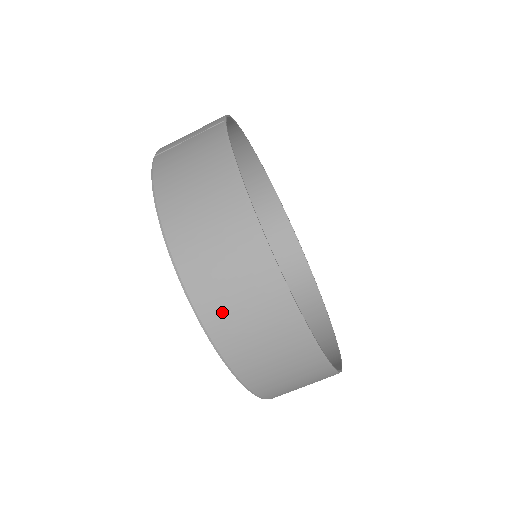
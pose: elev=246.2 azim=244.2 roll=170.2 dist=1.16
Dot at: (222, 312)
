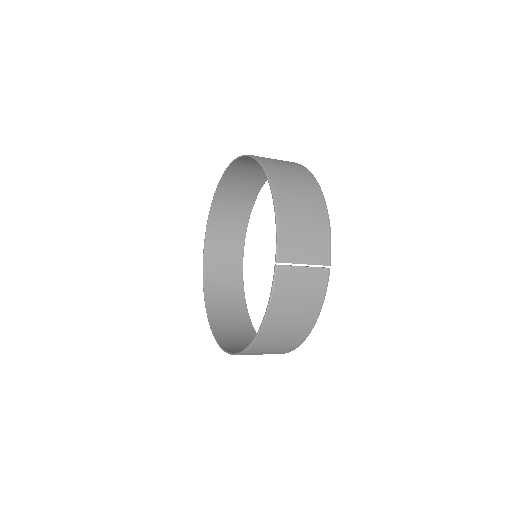
Dot at: occluded
